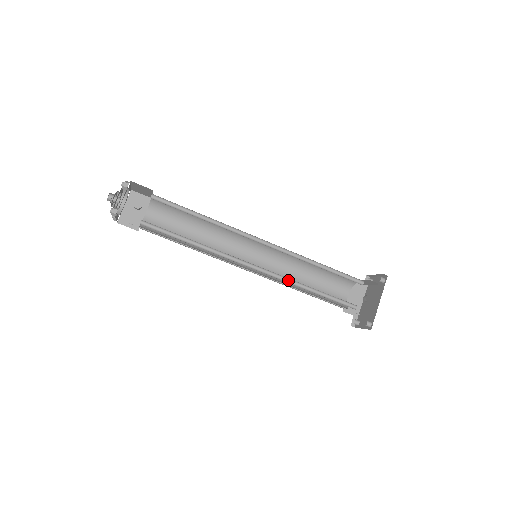
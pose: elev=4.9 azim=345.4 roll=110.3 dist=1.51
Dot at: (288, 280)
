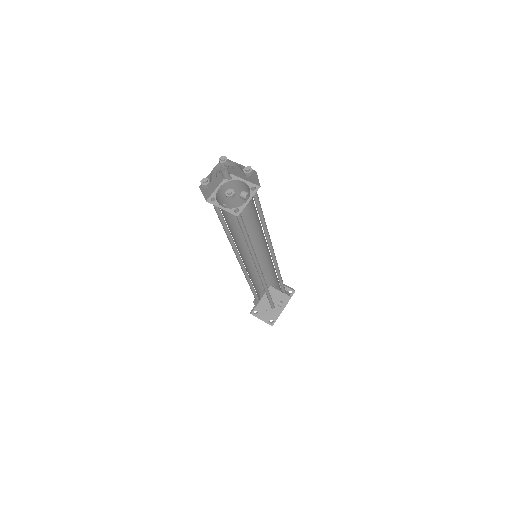
Dot at: (263, 283)
